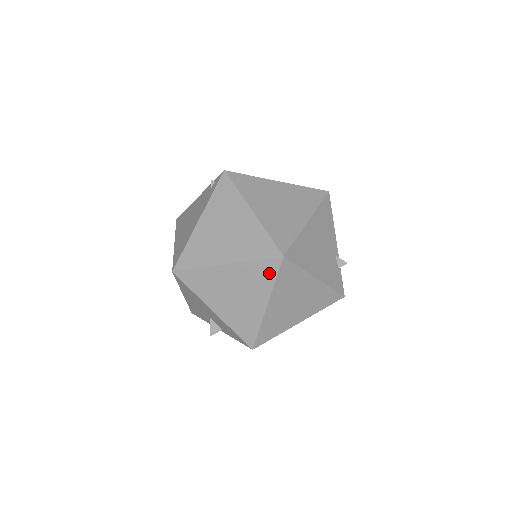
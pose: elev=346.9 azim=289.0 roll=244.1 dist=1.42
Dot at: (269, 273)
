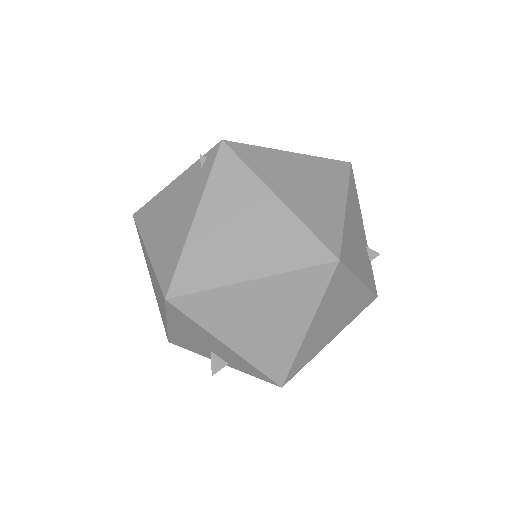
Dot at: (316, 286)
